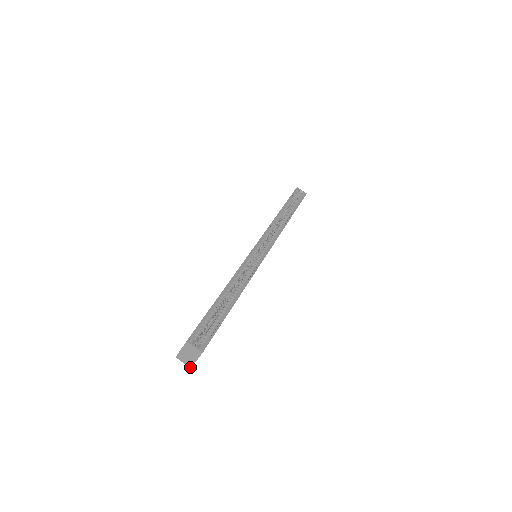
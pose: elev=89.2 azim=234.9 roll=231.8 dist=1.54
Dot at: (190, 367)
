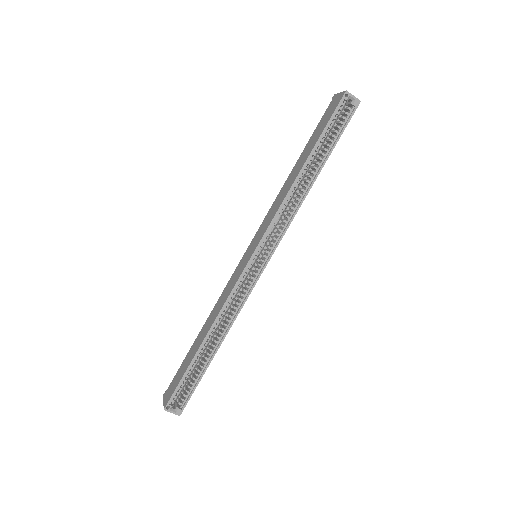
Dot at: occluded
